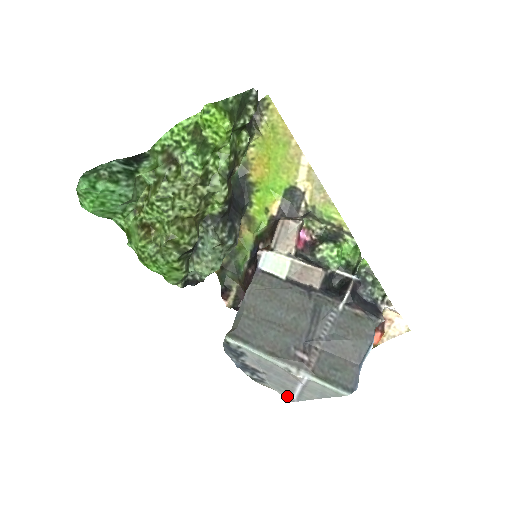
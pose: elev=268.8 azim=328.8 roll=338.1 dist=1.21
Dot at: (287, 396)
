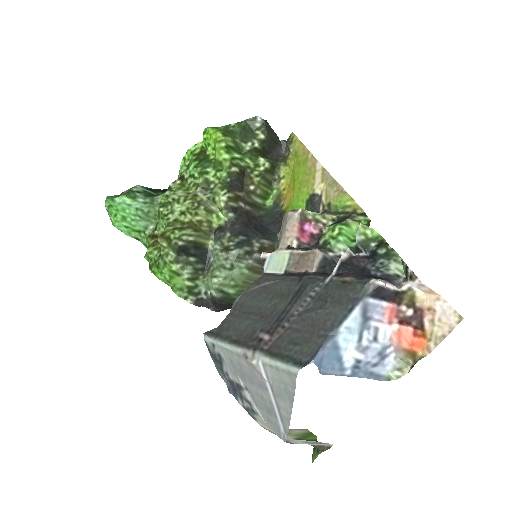
Dot at: (278, 431)
